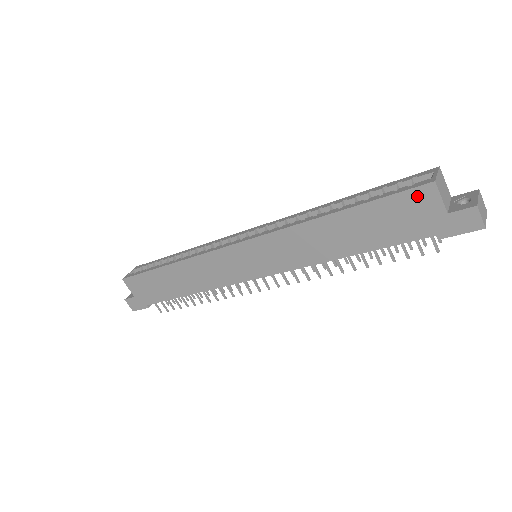
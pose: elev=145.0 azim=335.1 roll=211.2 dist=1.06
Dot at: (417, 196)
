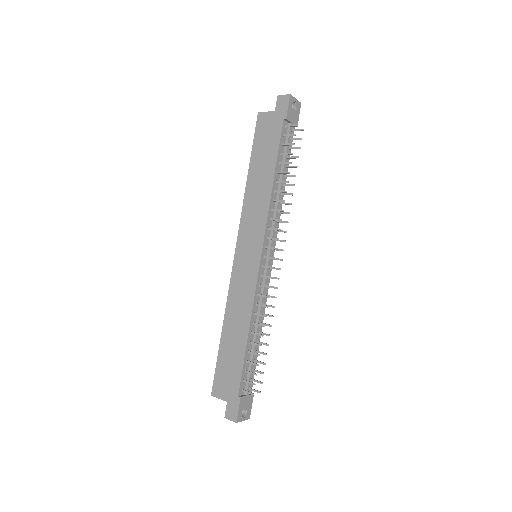
Dot at: (260, 124)
